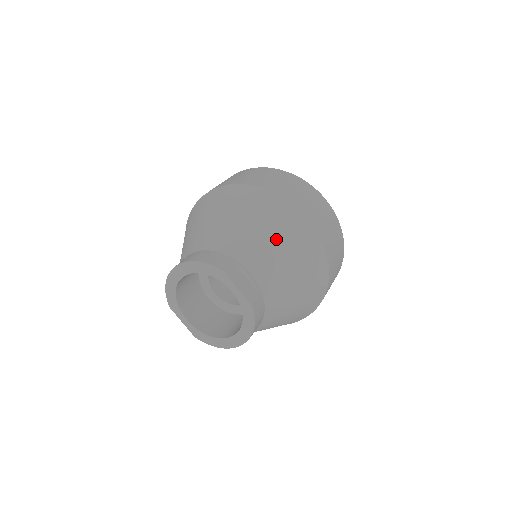
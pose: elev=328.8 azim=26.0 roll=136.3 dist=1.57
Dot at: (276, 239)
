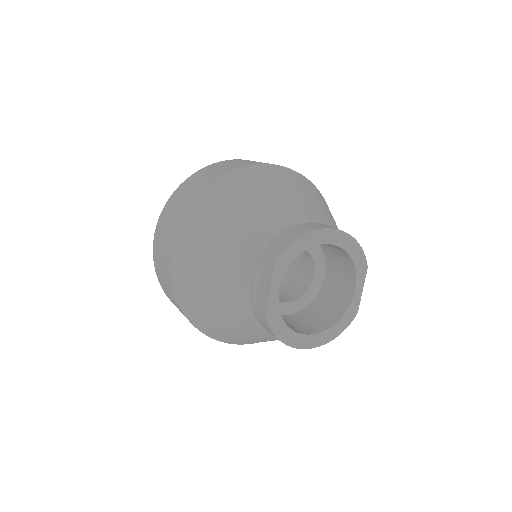
Dot at: occluded
